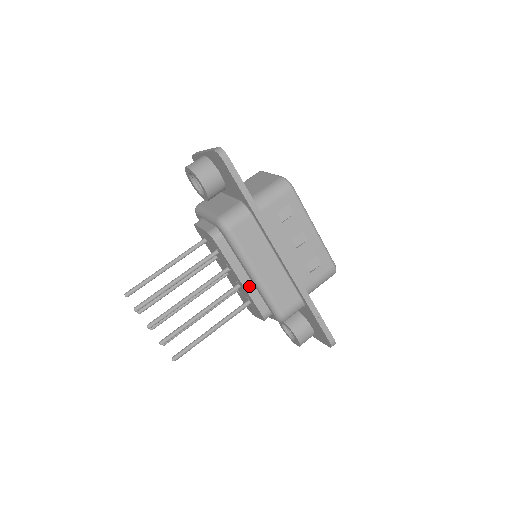
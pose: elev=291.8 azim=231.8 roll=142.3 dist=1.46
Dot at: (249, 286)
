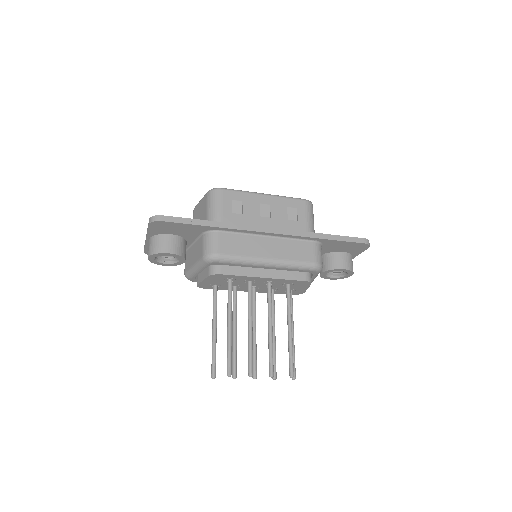
Dot at: (274, 274)
